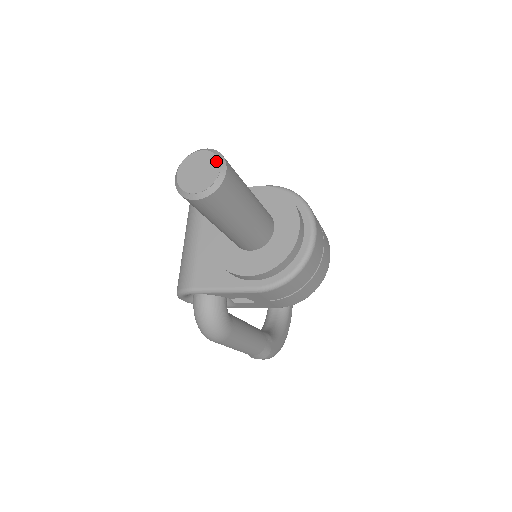
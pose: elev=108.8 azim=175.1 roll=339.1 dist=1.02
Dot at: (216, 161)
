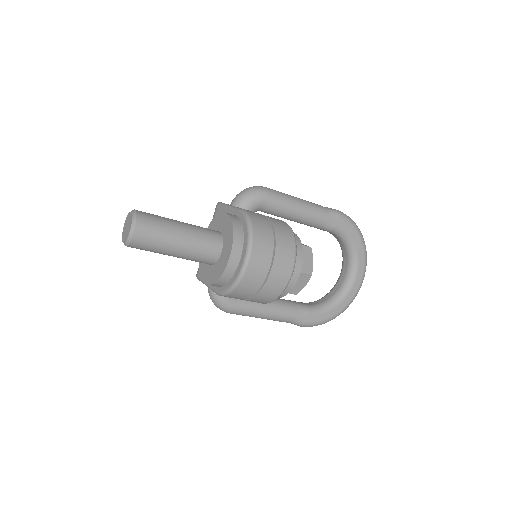
Dot at: (131, 223)
